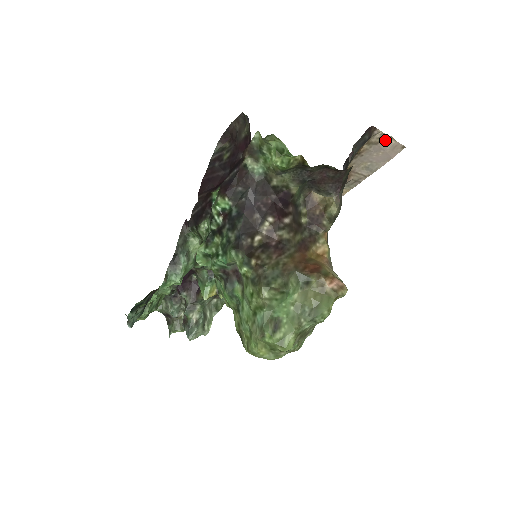
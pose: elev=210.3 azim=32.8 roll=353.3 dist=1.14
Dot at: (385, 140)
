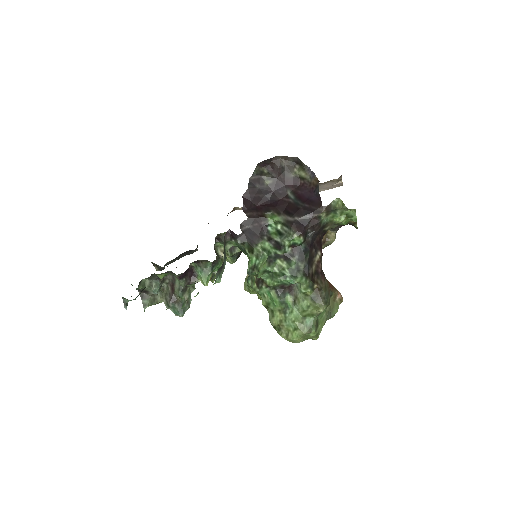
Dot at: (338, 181)
